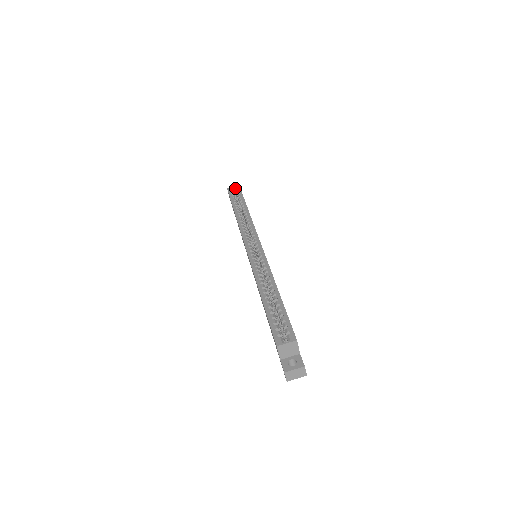
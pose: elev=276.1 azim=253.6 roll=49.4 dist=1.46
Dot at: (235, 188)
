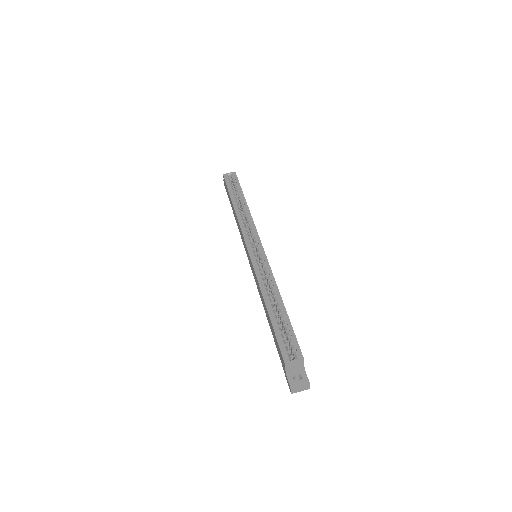
Dot at: (231, 174)
